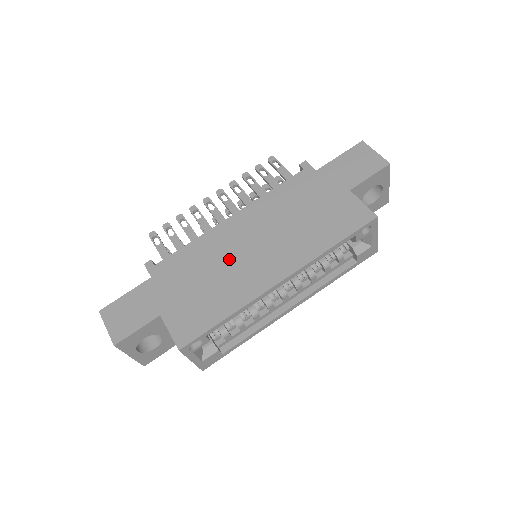
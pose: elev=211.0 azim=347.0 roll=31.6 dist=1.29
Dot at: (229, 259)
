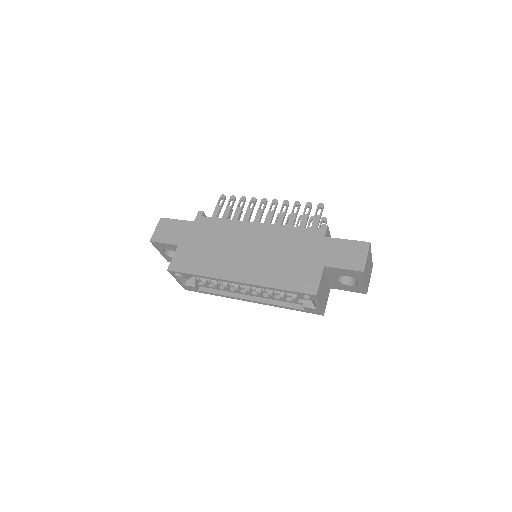
Dot at: (231, 246)
